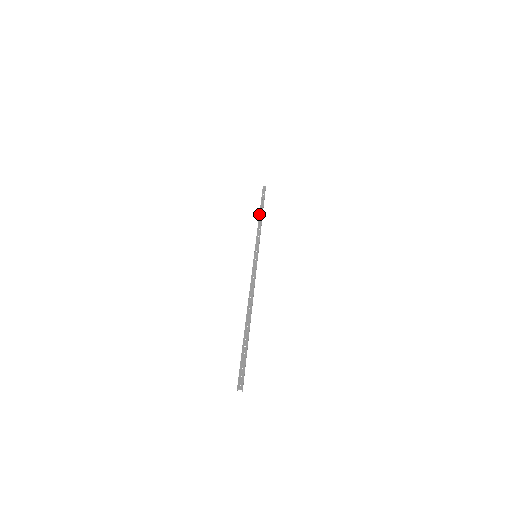
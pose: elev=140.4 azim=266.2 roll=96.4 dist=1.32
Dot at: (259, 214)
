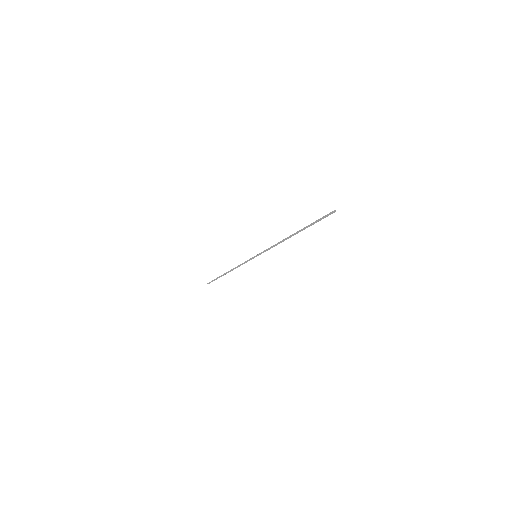
Dot at: (227, 272)
